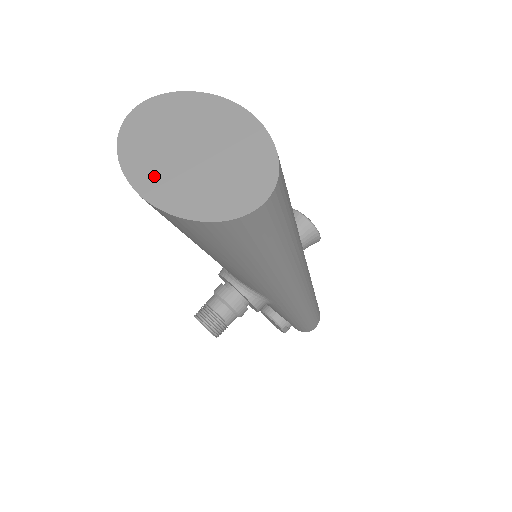
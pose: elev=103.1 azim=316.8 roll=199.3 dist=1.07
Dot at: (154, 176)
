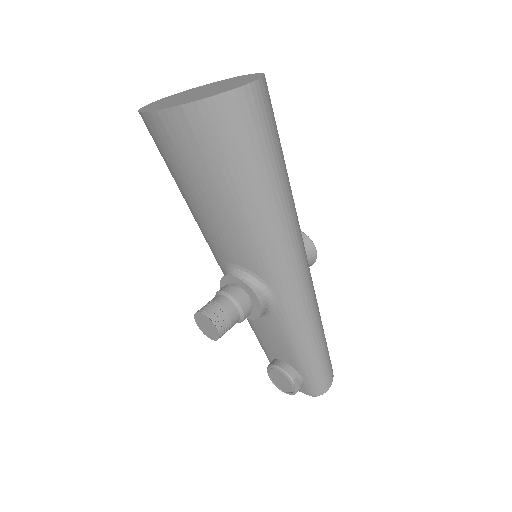
Dot at: (167, 105)
